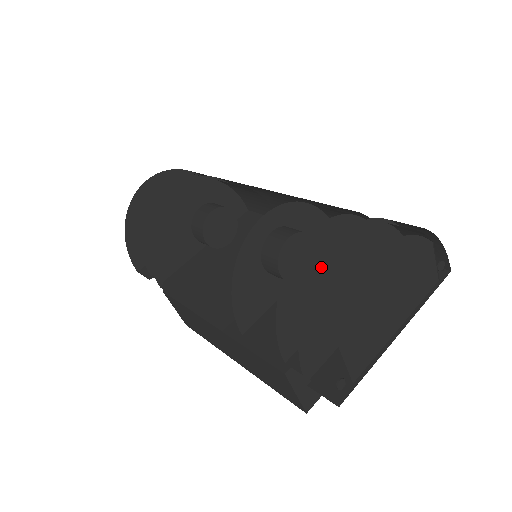
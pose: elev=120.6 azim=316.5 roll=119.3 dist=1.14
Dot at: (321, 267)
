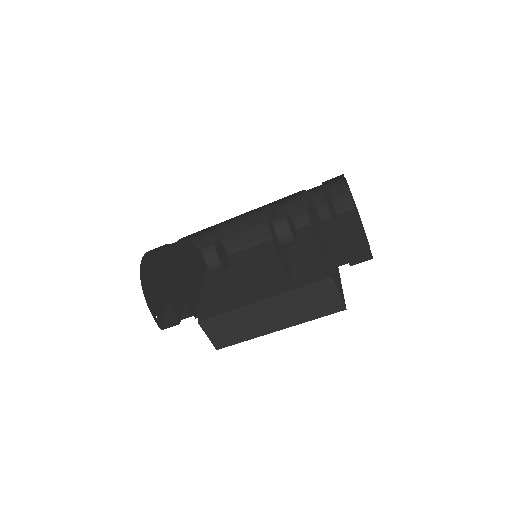
Dot at: (326, 199)
